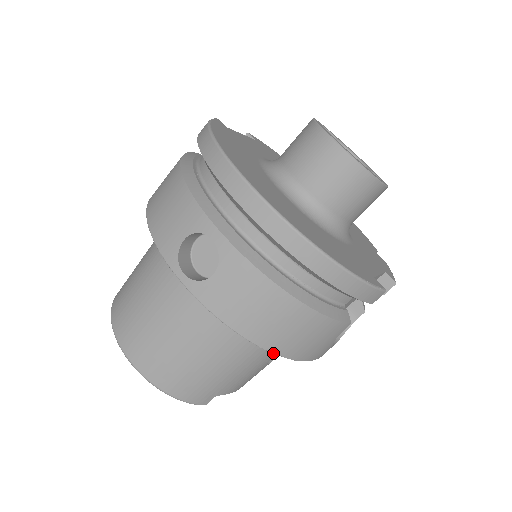
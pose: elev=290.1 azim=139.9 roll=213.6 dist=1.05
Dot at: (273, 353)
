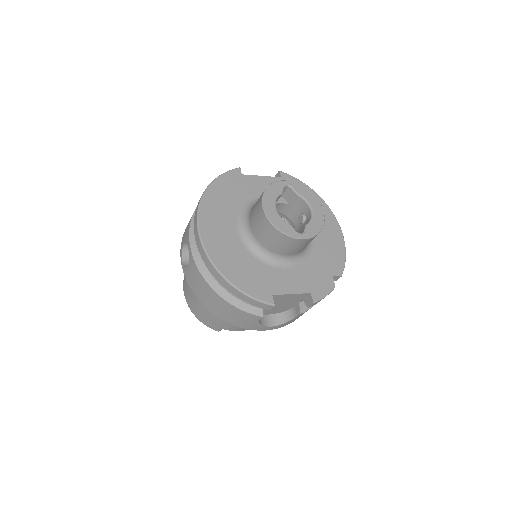
Dot at: (218, 316)
